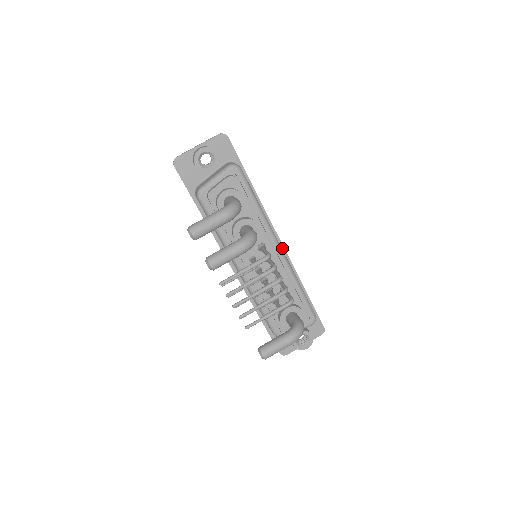
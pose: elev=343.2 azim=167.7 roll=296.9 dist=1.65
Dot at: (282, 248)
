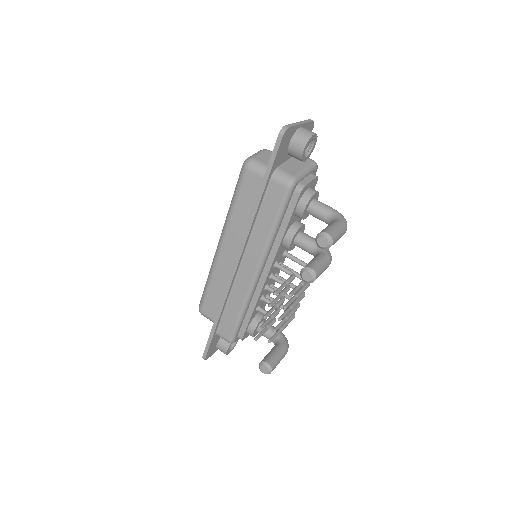
Dot at: occluded
